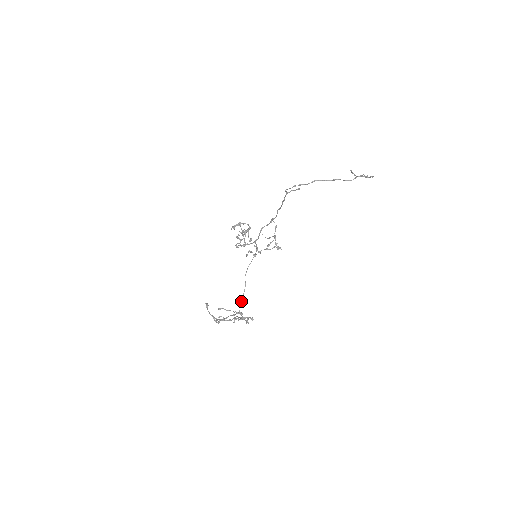
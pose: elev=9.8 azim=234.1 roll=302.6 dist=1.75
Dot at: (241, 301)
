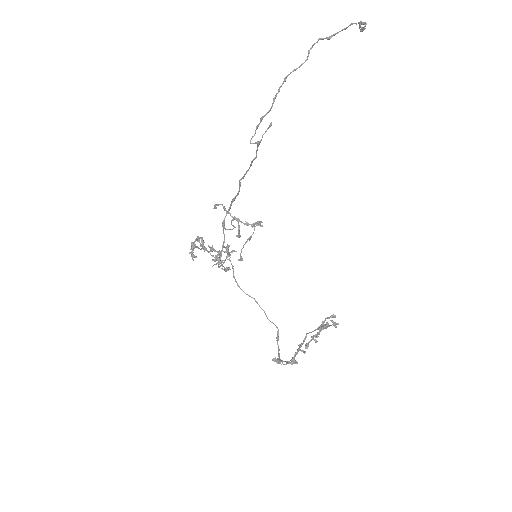
Dot at: (267, 317)
